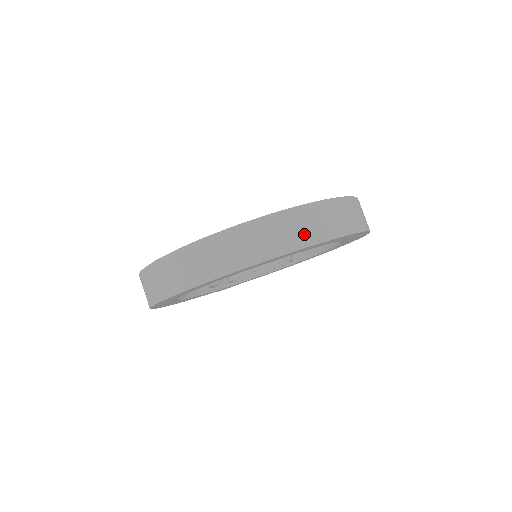
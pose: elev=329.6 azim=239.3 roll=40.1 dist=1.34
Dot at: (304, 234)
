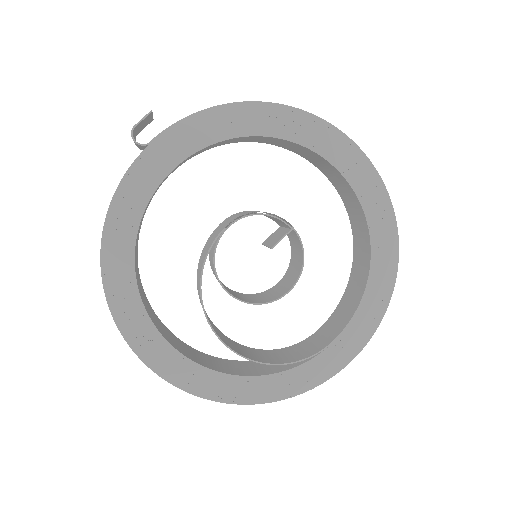
Dot at: occluded
